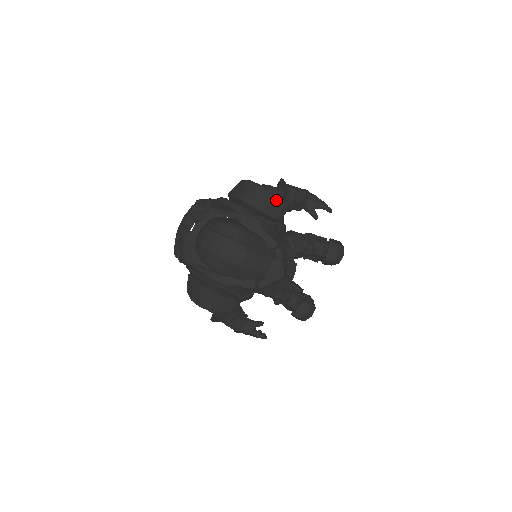
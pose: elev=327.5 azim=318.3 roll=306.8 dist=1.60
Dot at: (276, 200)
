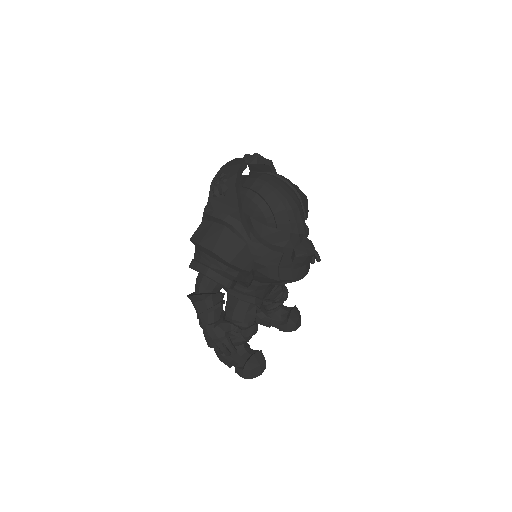
Dot at: (307, 201)
